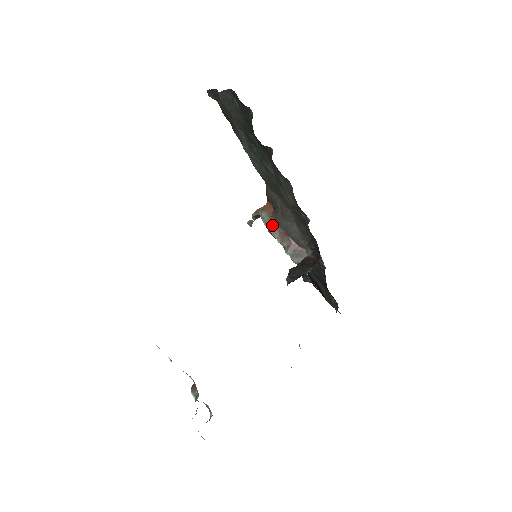
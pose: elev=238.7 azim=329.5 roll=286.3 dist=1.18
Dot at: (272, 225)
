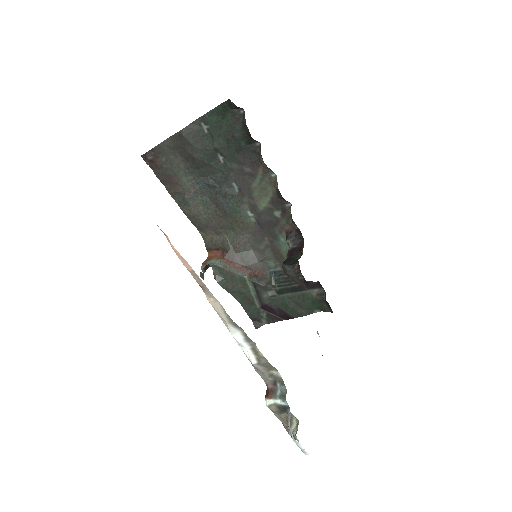
Dot at: (227, 264)
